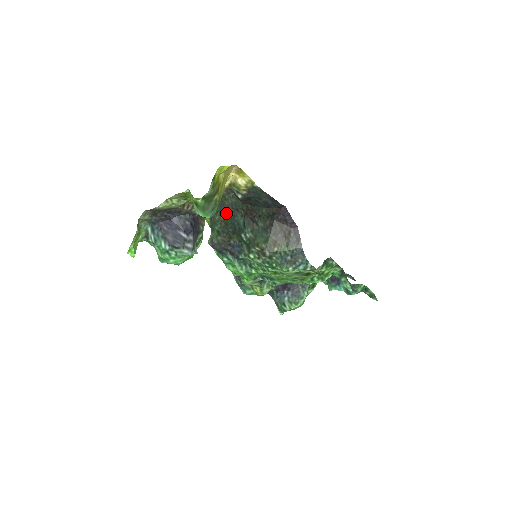
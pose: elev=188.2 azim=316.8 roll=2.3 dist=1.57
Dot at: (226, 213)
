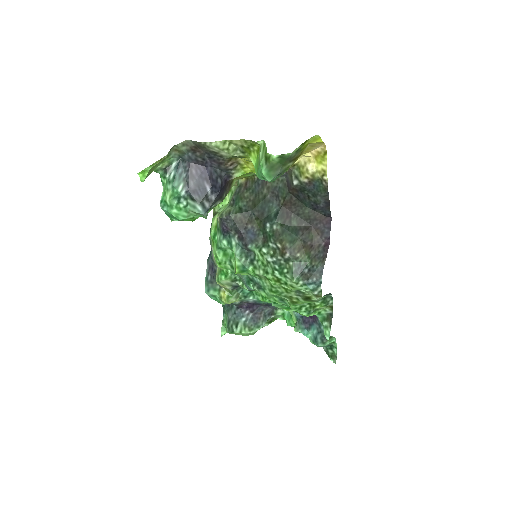
Dot at: (261, 194)
